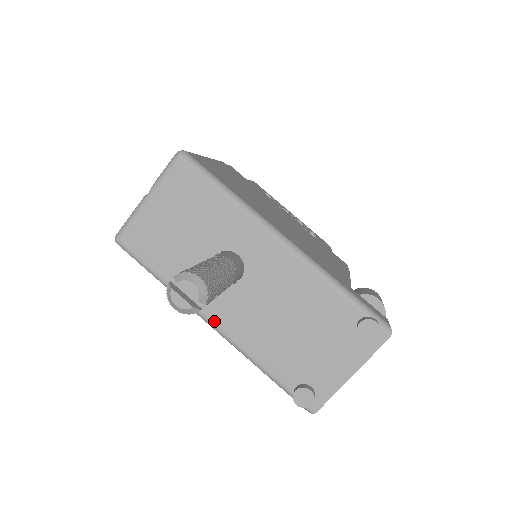
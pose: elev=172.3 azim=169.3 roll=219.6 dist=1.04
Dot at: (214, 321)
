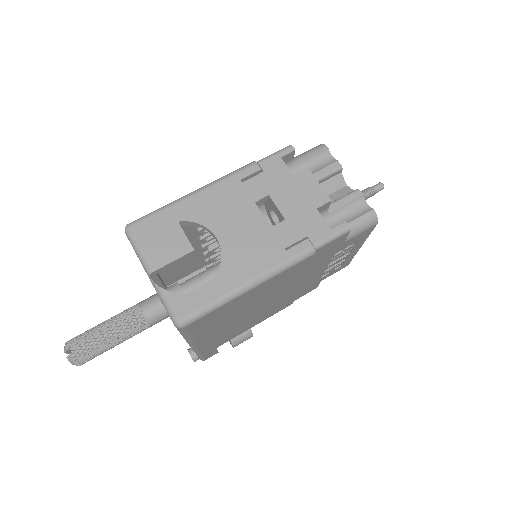
Dot at: occluded
